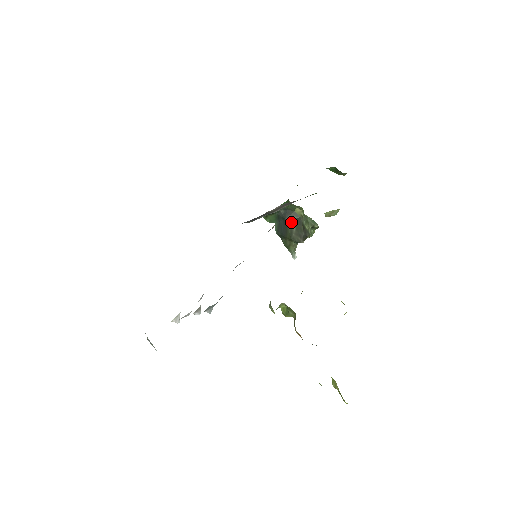
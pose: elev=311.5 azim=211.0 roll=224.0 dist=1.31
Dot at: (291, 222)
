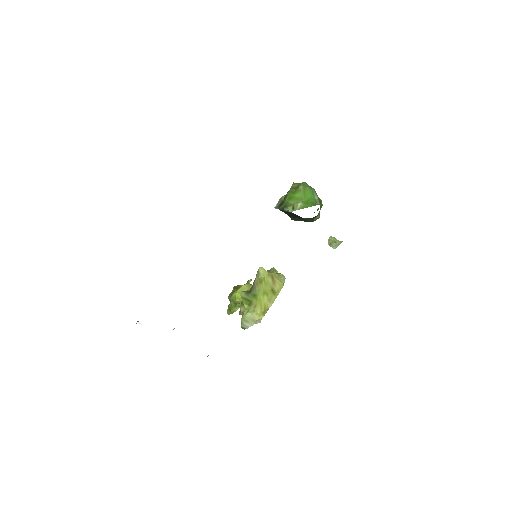
Dot at: (303, 219)
